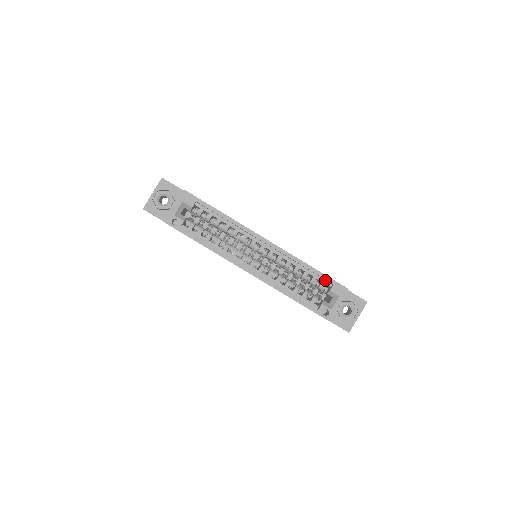
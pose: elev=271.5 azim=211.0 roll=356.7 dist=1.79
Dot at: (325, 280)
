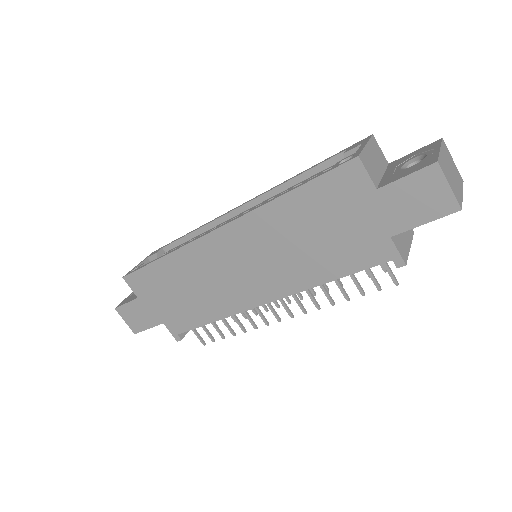
Dot at: occluded
